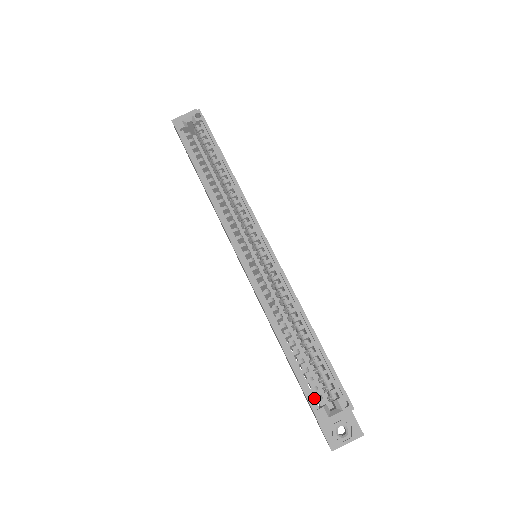
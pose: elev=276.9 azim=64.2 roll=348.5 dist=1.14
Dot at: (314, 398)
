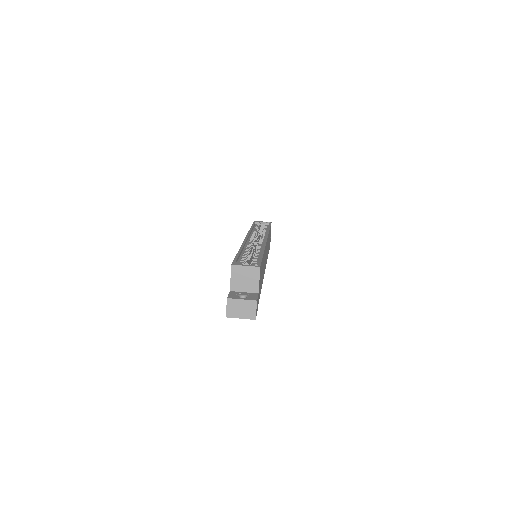
Dot at: occluded
